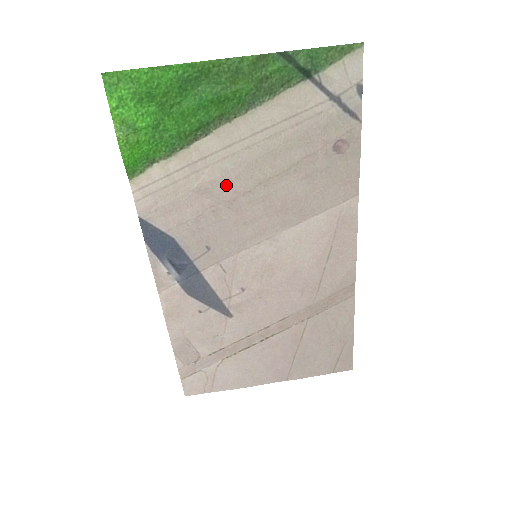
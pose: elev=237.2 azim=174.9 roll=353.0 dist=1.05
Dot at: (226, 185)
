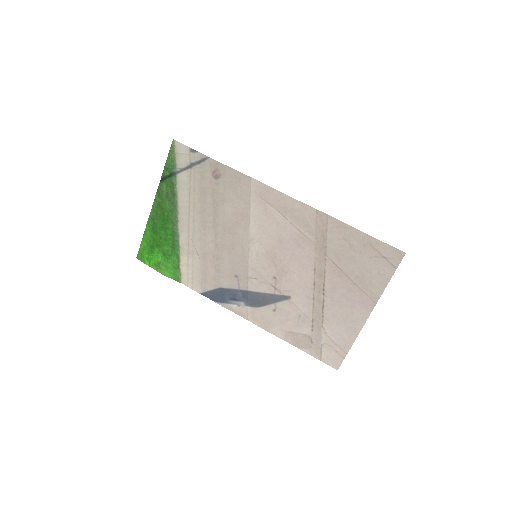
Dot at: (206, 243)
